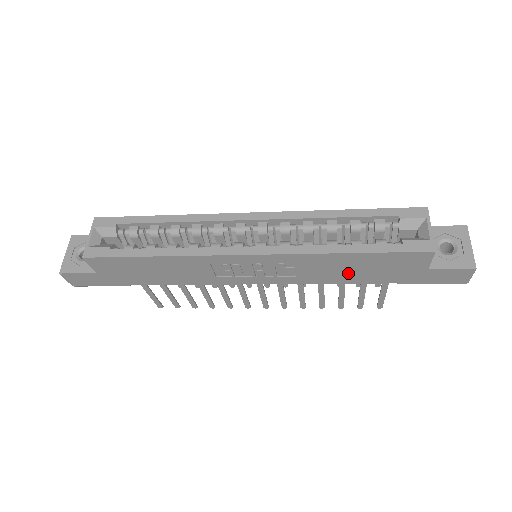
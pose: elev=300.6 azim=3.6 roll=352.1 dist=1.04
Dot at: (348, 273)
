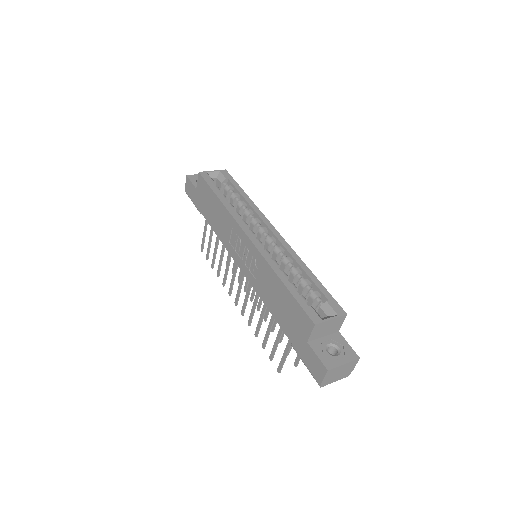
Dot at: (275, 302)
